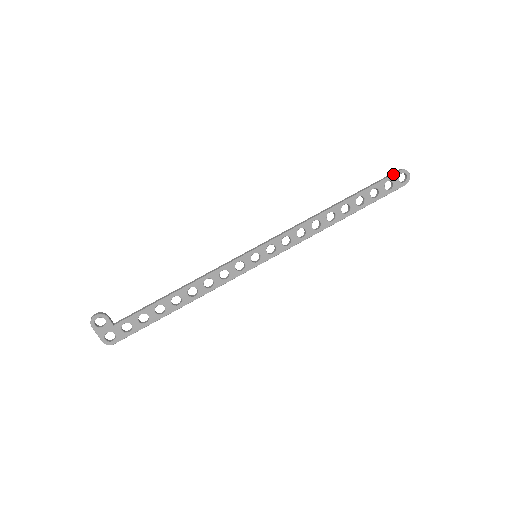
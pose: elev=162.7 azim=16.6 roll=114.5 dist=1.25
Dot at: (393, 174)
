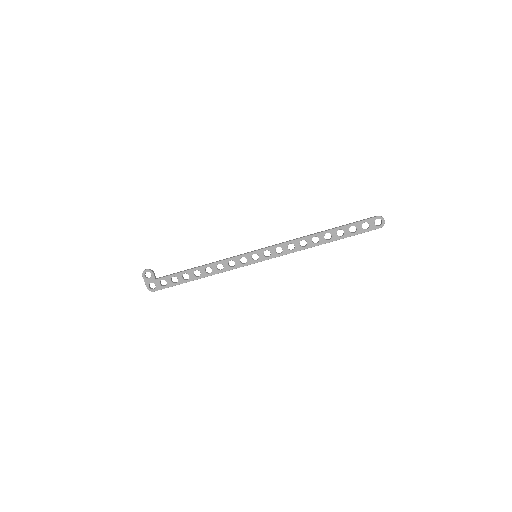
Dot at: (370, 218)
